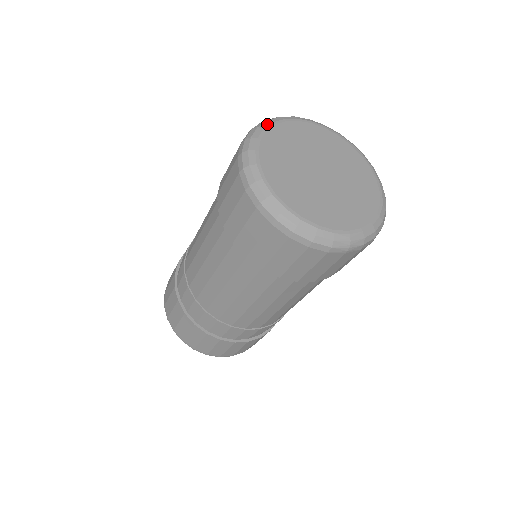
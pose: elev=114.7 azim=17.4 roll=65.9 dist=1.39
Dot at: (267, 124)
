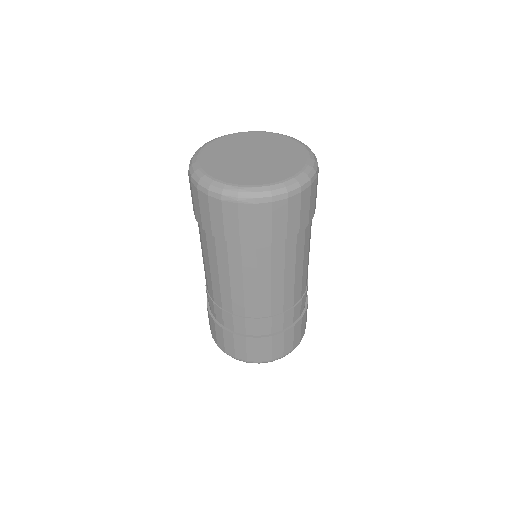
Dot at: (234, 133)
